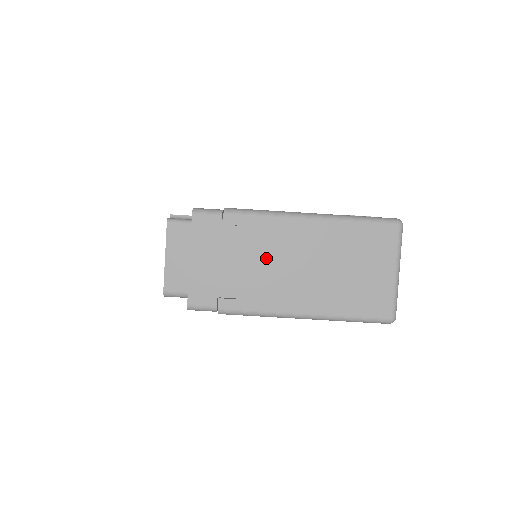
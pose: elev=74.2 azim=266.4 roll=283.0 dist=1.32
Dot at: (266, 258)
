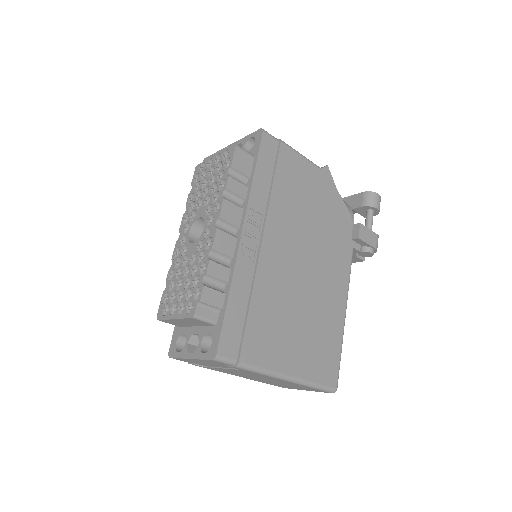
Dot at: (241, 373)
